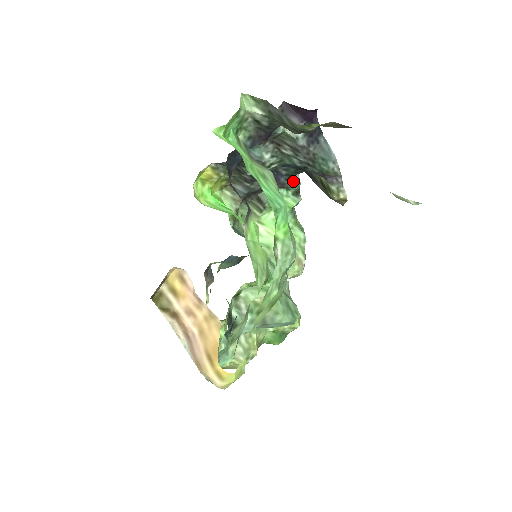
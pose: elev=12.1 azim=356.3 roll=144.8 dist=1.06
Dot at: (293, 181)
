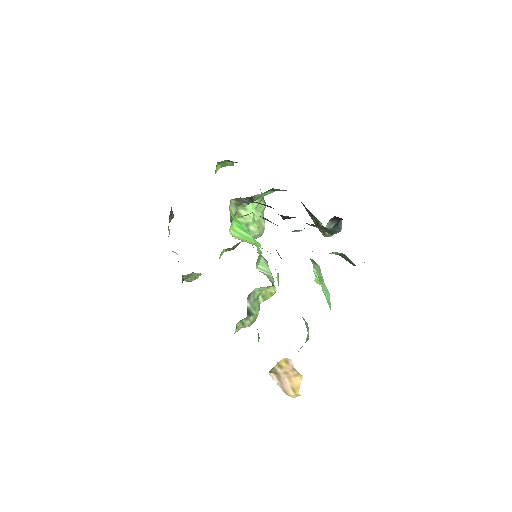
Dot at: (281, 190)
